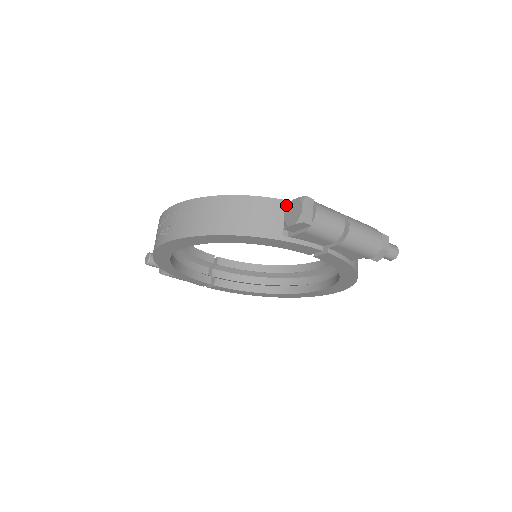
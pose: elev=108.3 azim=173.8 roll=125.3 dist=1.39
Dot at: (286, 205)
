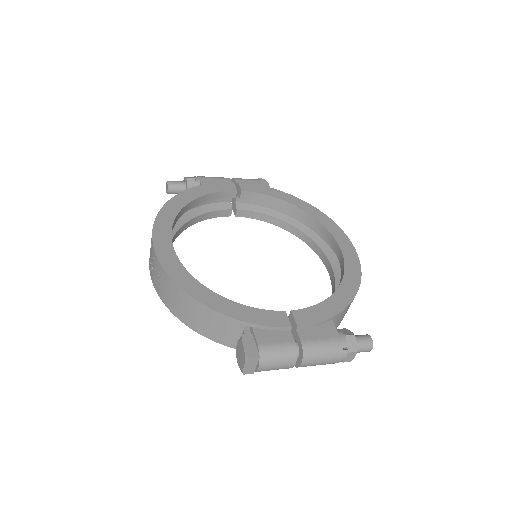
Dot at: (246, 325)
